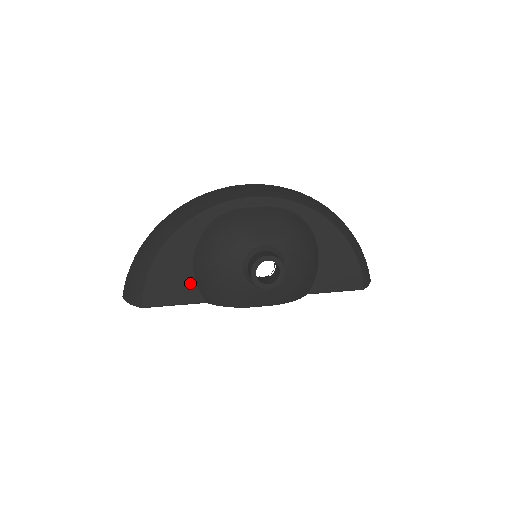
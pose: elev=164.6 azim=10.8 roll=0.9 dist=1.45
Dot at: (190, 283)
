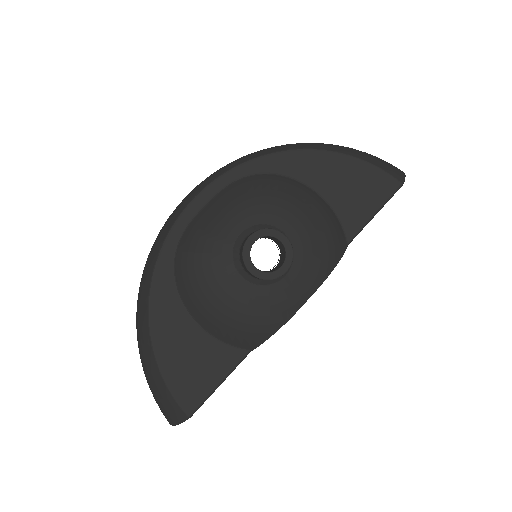
Dot at: (214, 346)
